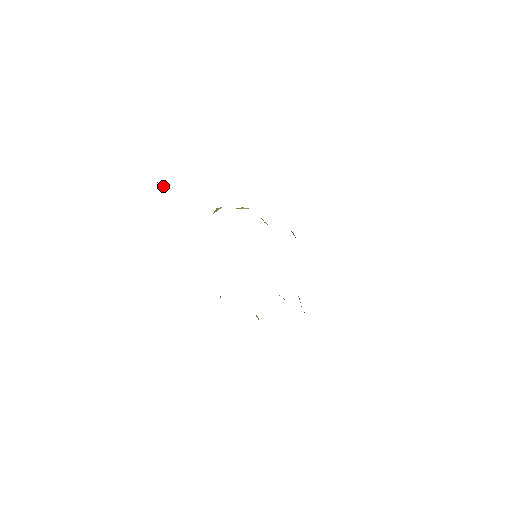
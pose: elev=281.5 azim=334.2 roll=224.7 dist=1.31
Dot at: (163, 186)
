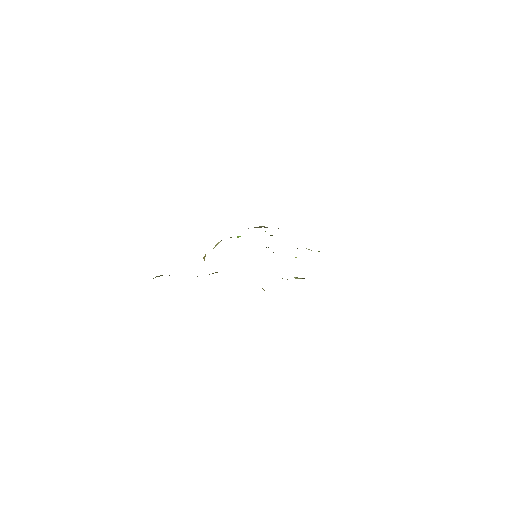
Dot at: occluded
